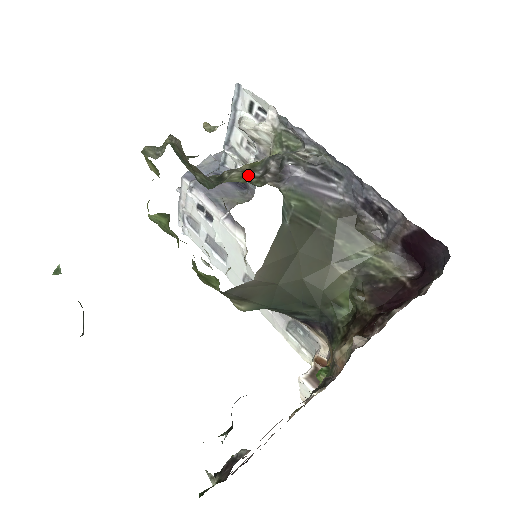
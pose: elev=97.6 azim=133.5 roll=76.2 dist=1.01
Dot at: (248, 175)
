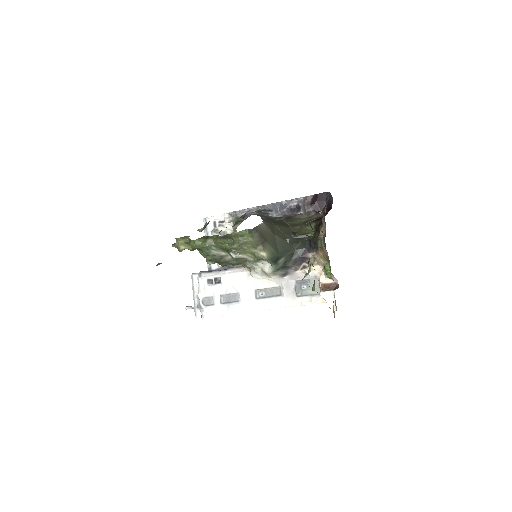
Dot at: occluded
